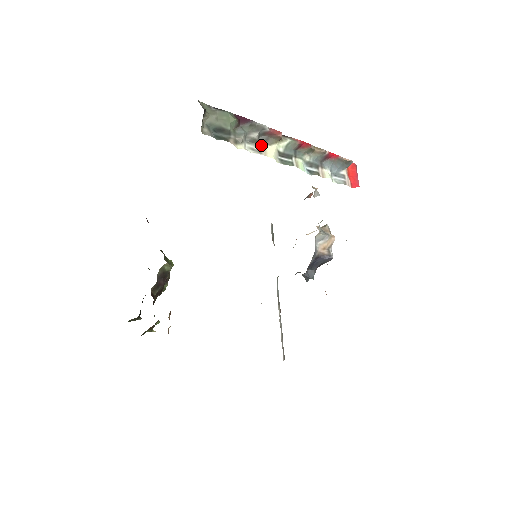
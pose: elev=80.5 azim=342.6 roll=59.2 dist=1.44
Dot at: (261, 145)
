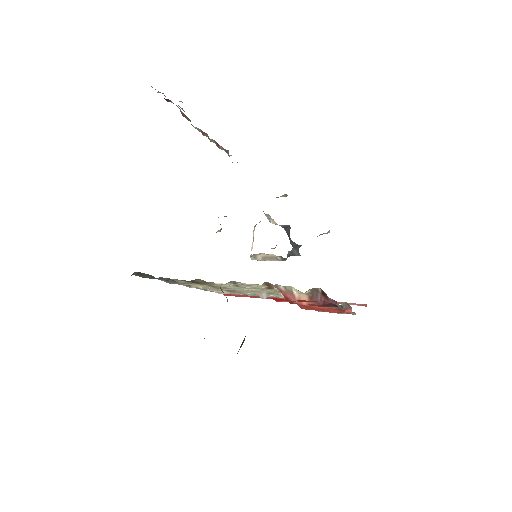
Dot at: occluded
